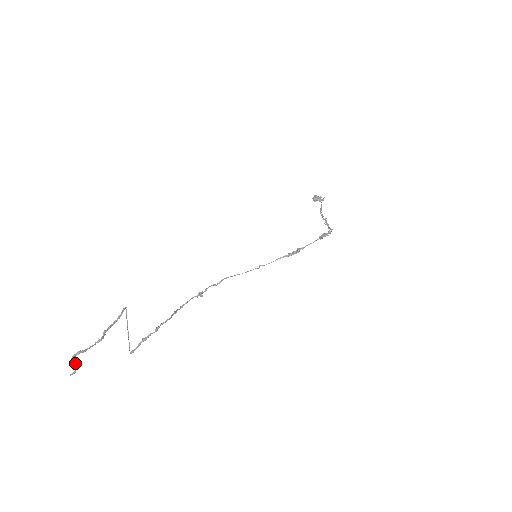
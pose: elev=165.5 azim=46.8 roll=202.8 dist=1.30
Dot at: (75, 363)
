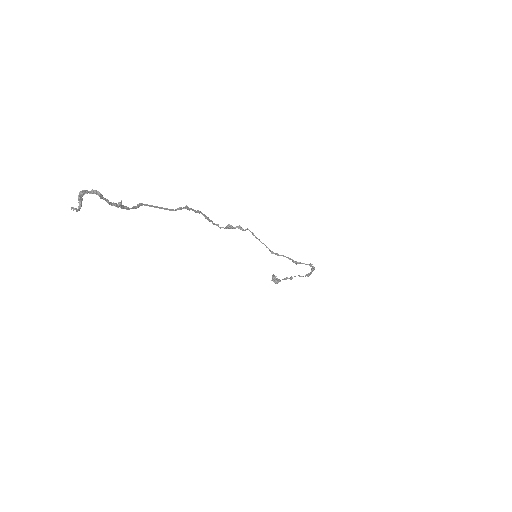
Dot at: (81, 202)
